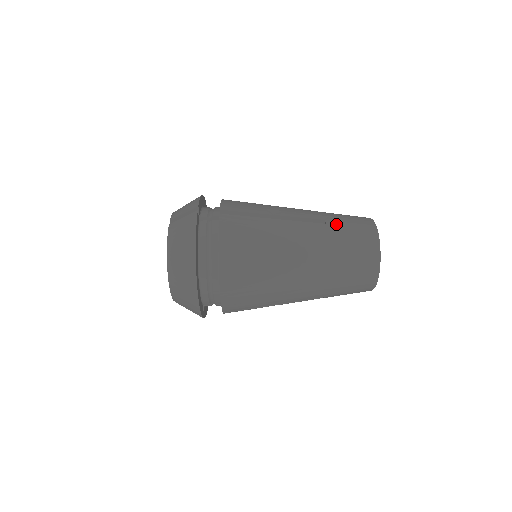
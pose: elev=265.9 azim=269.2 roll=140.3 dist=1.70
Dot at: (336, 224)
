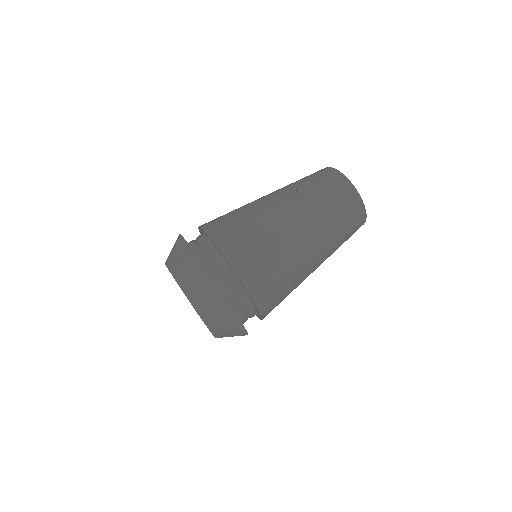
Dot at: (307, 187)
